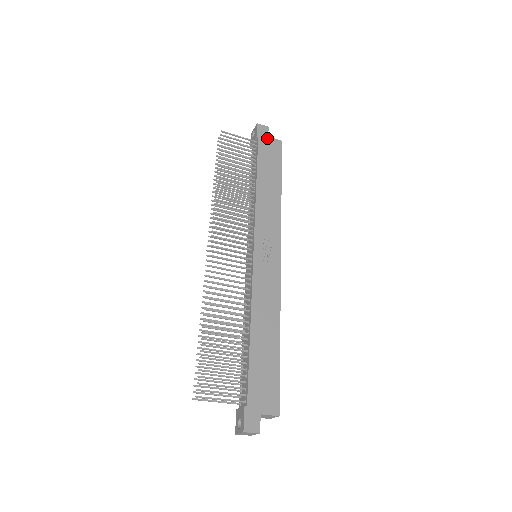
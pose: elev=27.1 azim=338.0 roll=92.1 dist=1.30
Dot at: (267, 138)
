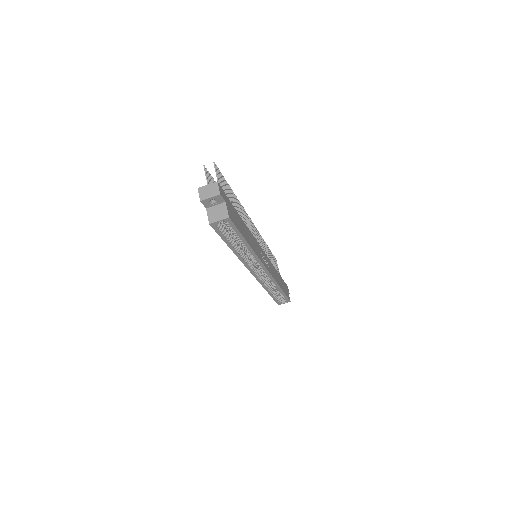
Dot at: (287, 290)
